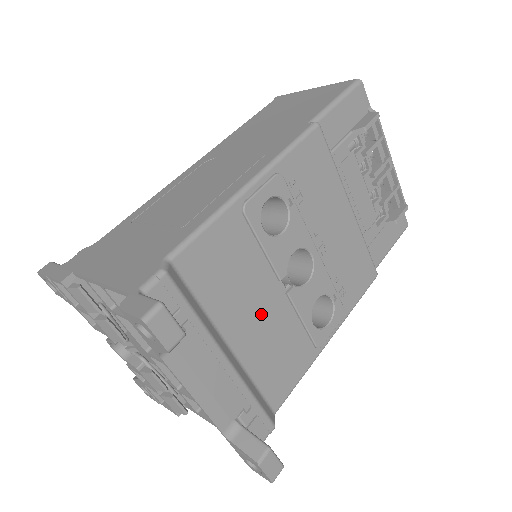
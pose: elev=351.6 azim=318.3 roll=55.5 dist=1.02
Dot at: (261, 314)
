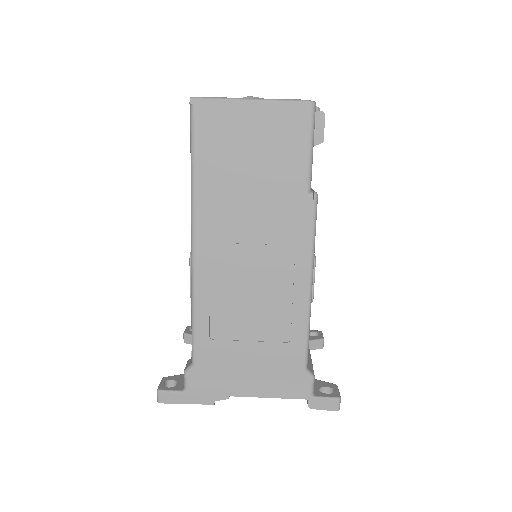
Dot at: occluded
